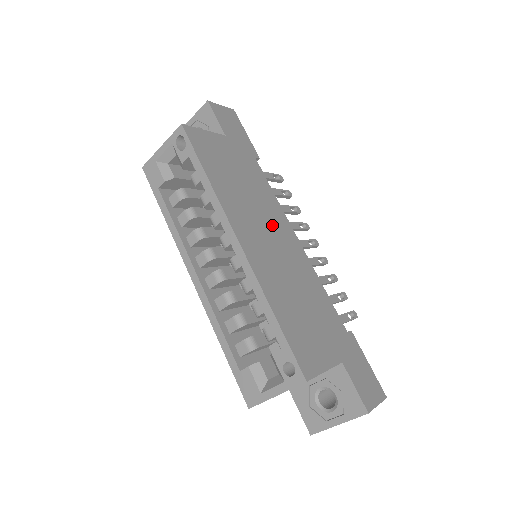
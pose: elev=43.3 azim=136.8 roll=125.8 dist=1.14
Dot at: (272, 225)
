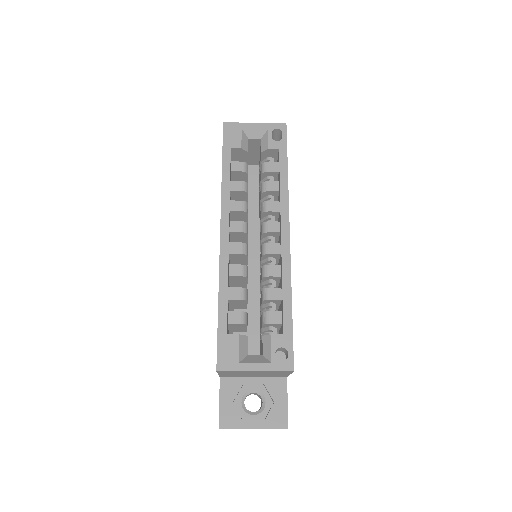
Dot at: occluded
